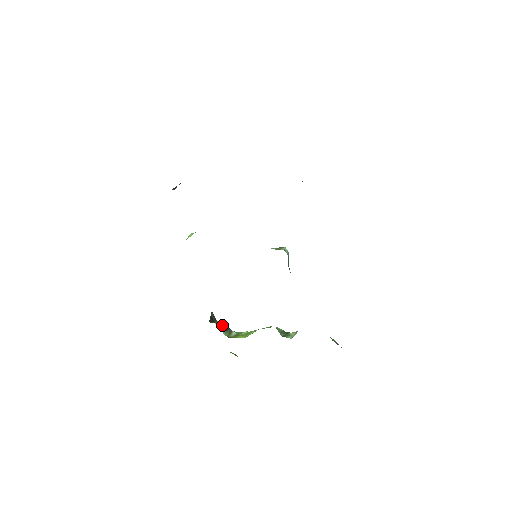
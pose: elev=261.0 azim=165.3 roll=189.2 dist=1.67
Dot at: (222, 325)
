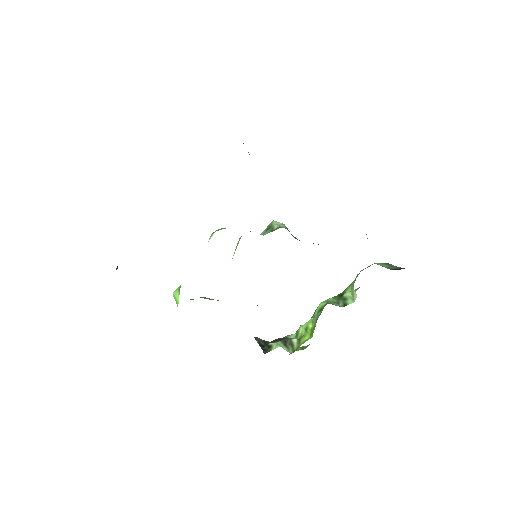
Dot at: (279, 345)
